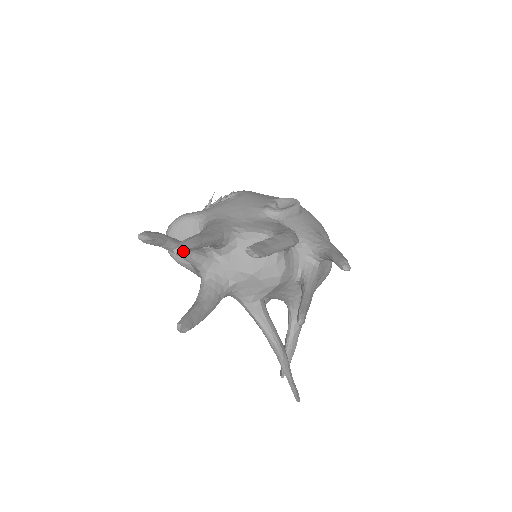
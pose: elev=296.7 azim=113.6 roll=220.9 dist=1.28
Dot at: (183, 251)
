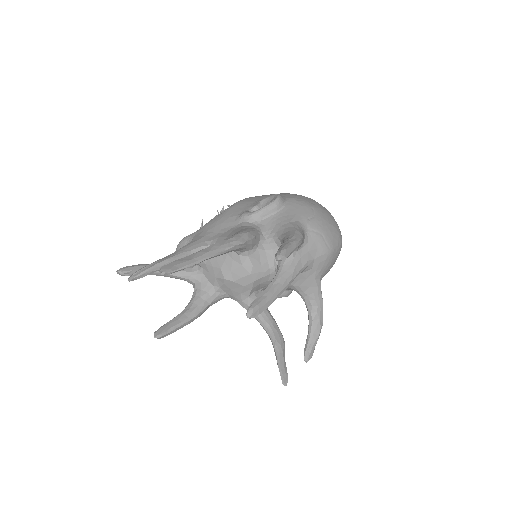
Dot at: (134, 279)
